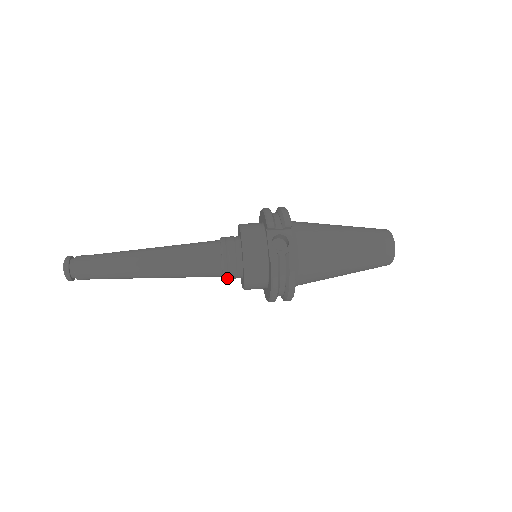
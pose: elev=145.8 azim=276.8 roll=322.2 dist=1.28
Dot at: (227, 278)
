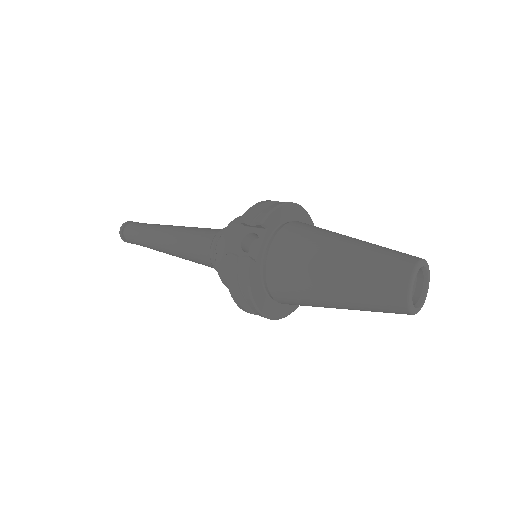
Dot at: occluded
